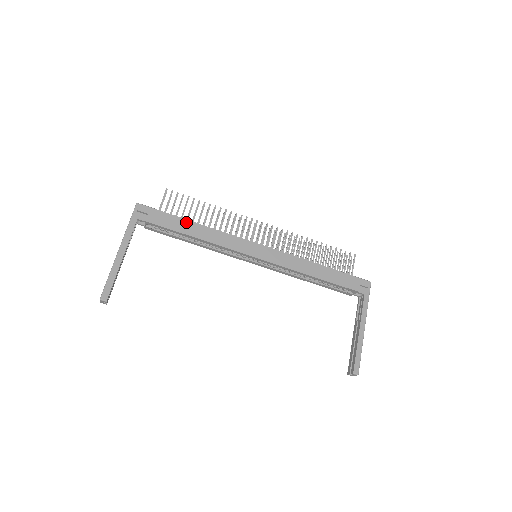
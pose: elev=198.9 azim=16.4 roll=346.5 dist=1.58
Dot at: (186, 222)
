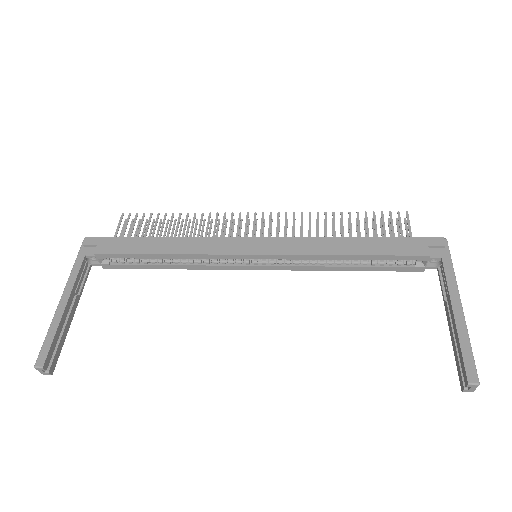
Dot at: (147, 240)
